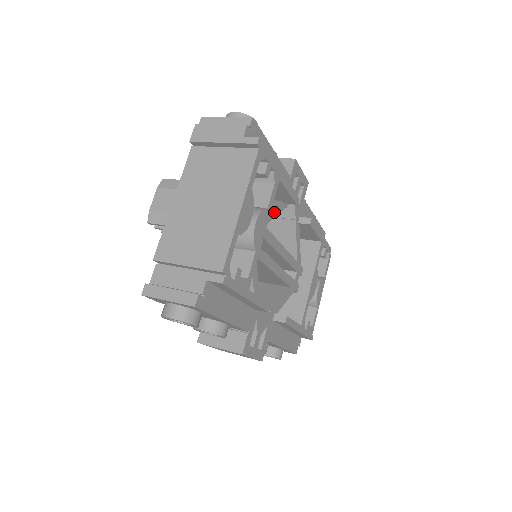
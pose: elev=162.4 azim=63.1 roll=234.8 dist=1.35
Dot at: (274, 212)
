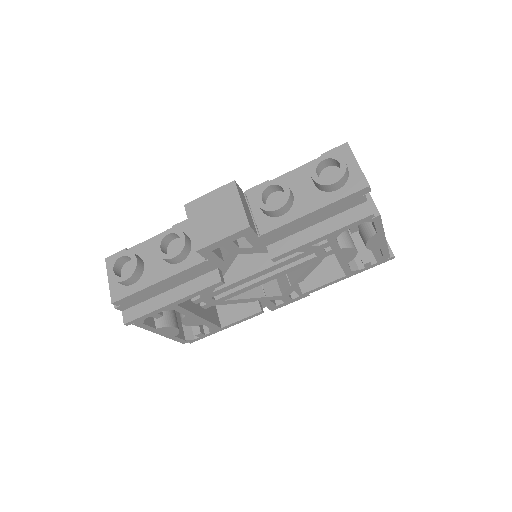
Dot at: occluded
